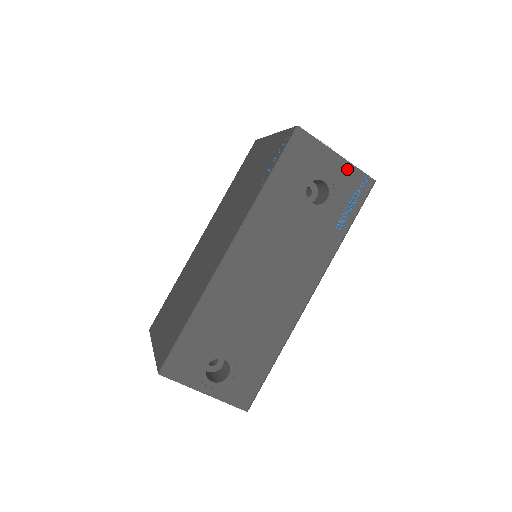
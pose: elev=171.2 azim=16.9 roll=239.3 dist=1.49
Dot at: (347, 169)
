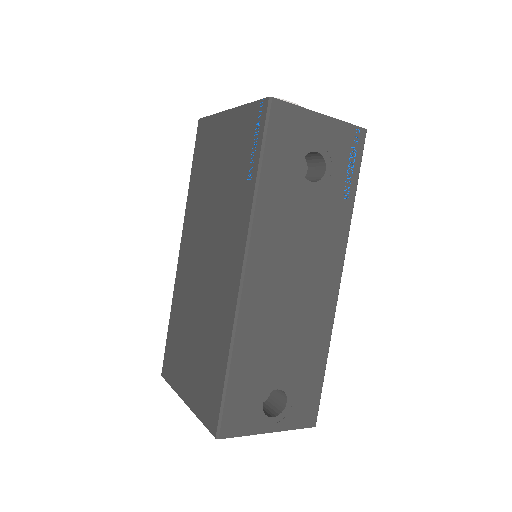
Dot at: (336, 128)
